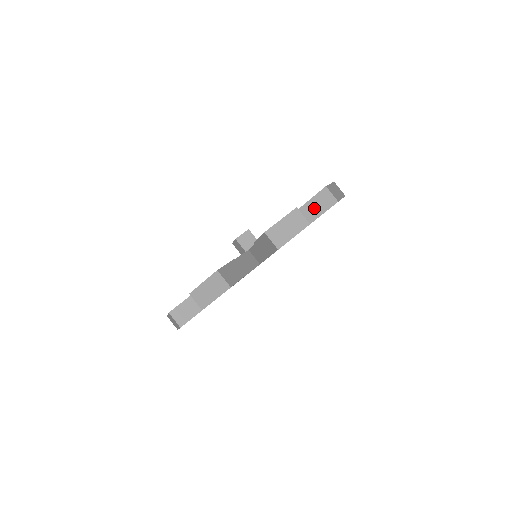
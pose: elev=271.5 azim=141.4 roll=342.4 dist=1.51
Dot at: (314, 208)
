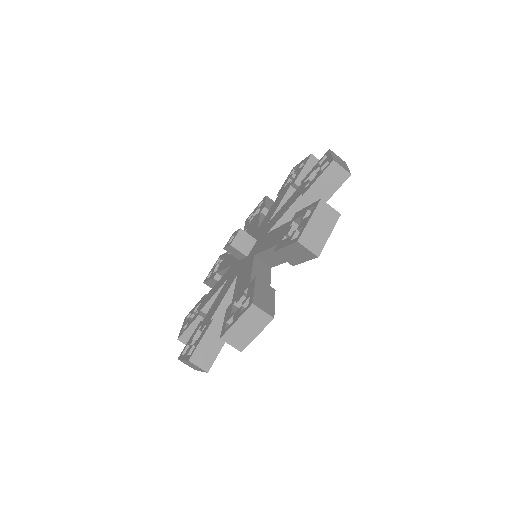
Dot at: (323, 188)
